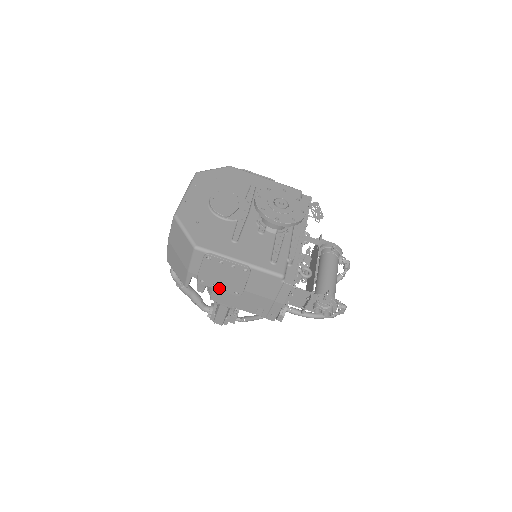
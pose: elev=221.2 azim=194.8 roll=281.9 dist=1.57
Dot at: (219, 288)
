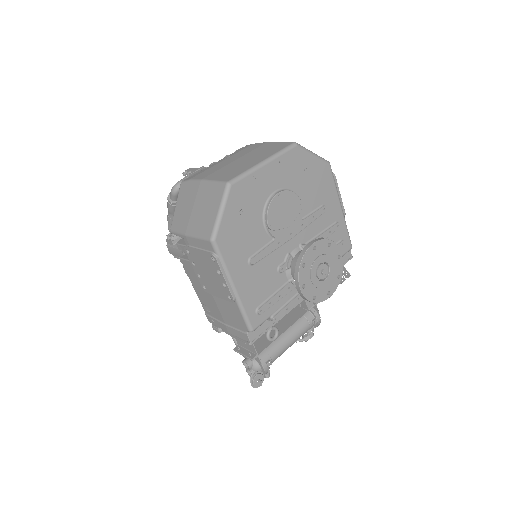
Dot at: (195, 269)
